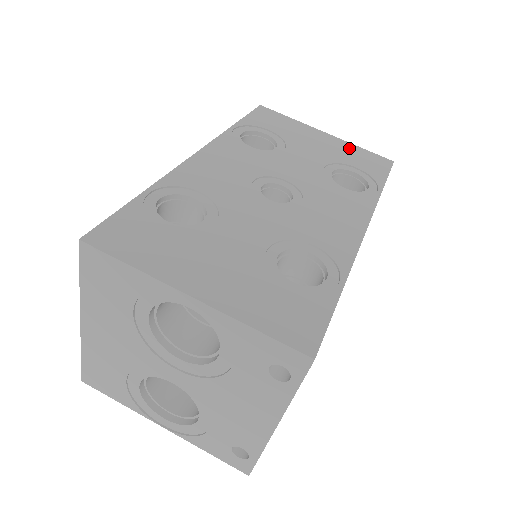
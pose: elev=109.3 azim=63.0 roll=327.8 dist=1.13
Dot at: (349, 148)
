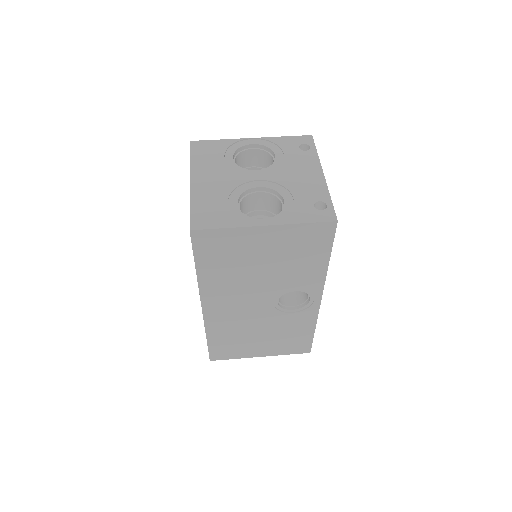
Dot at: occluded
